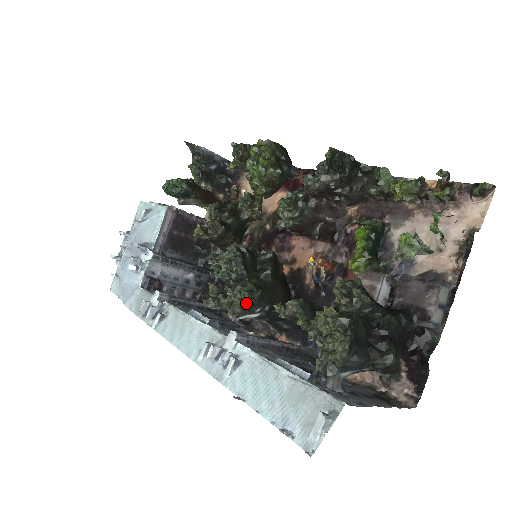
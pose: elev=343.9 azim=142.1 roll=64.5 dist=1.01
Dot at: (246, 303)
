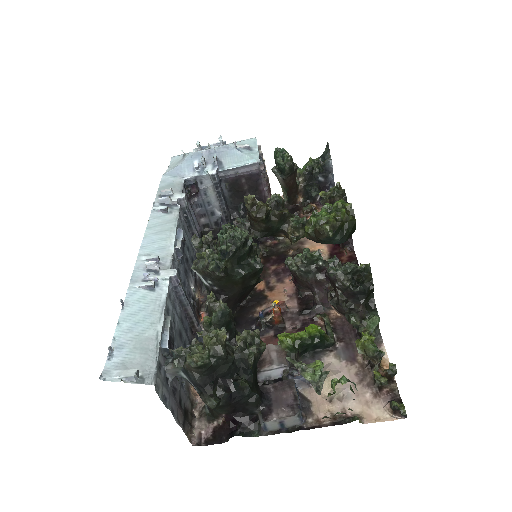
Dot at: (208, 269)
